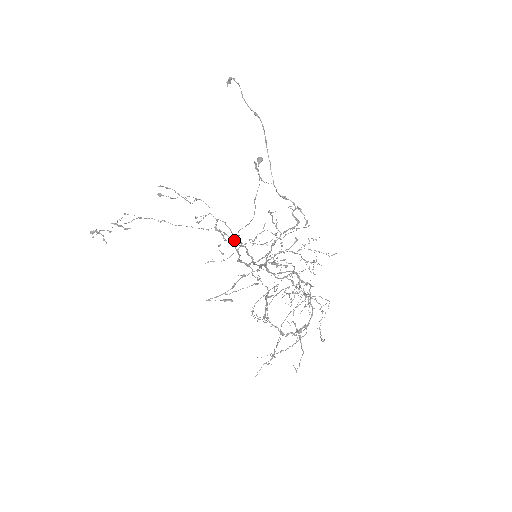
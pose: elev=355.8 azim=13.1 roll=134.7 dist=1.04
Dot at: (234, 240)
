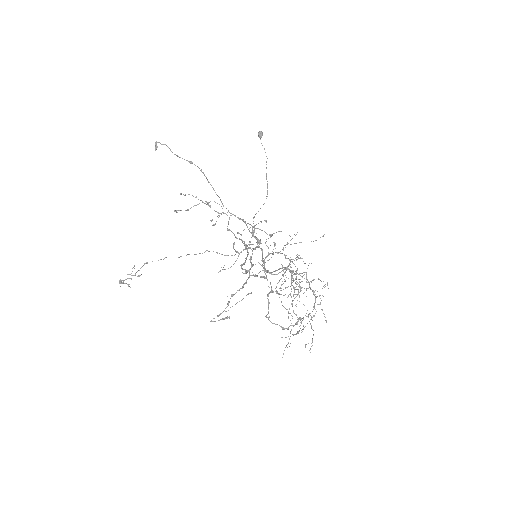
Dot at: (227, 255)
